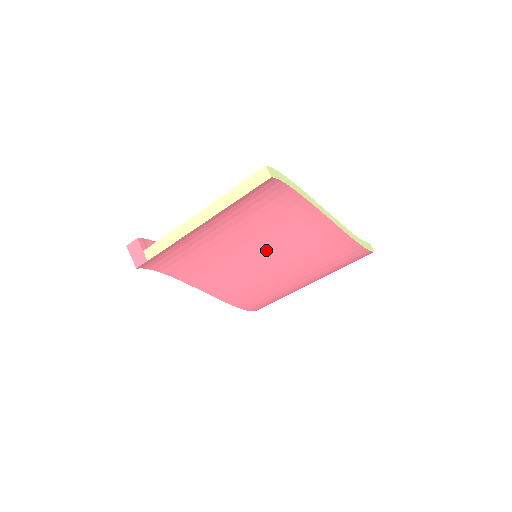
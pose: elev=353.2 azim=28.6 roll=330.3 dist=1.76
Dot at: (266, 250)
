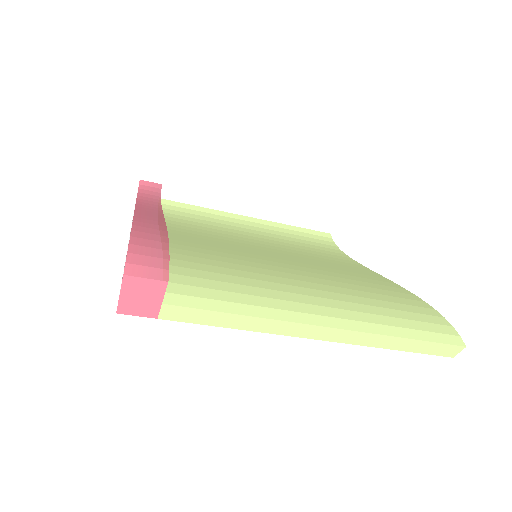
Dot at: occluded
